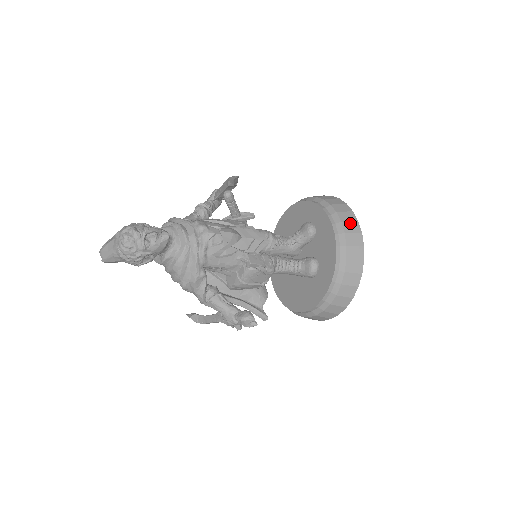
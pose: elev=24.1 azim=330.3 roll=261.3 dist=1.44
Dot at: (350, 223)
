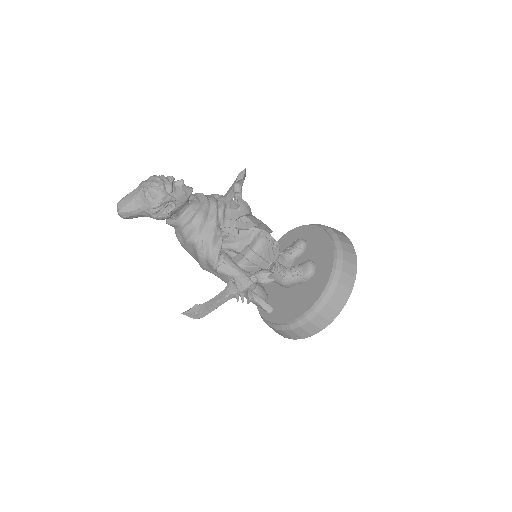
Dot at: (337, 231)
